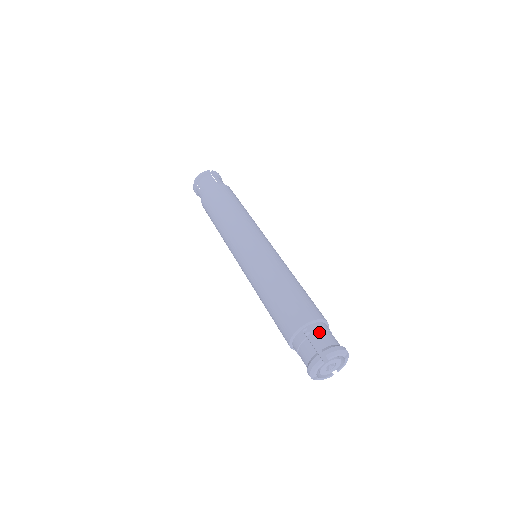
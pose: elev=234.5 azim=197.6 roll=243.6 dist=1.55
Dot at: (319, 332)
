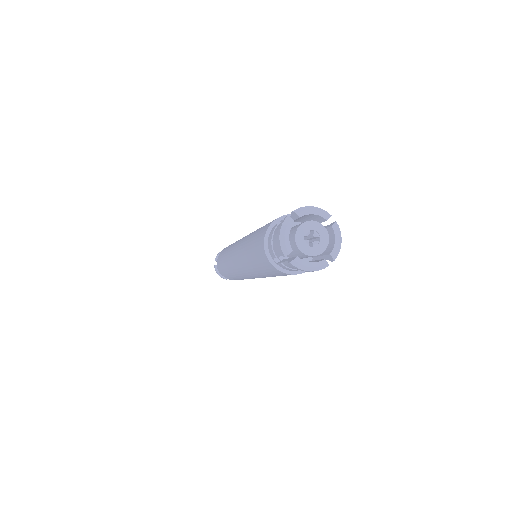
Dot at: occluded
